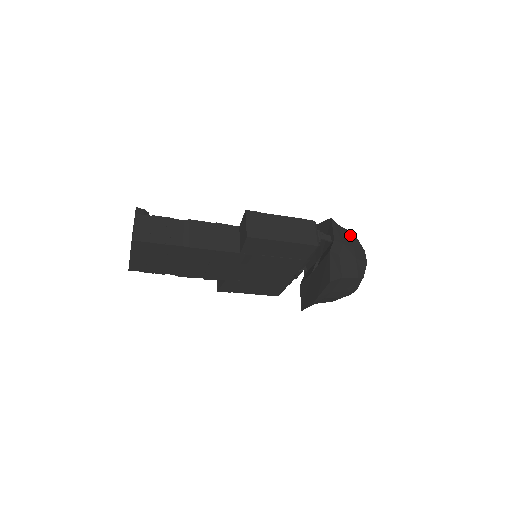
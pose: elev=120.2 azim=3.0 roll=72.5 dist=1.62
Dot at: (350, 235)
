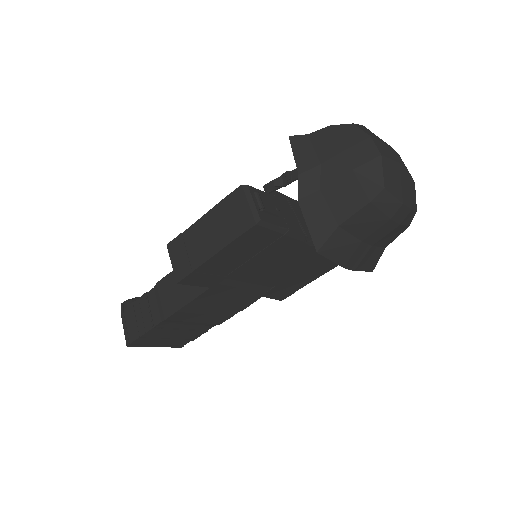
Dot at: (332, 133)
